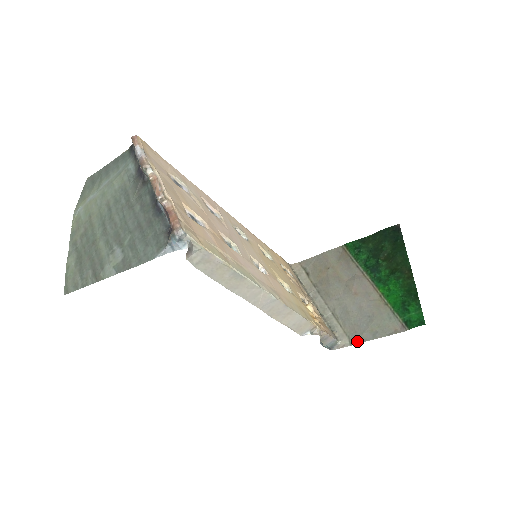
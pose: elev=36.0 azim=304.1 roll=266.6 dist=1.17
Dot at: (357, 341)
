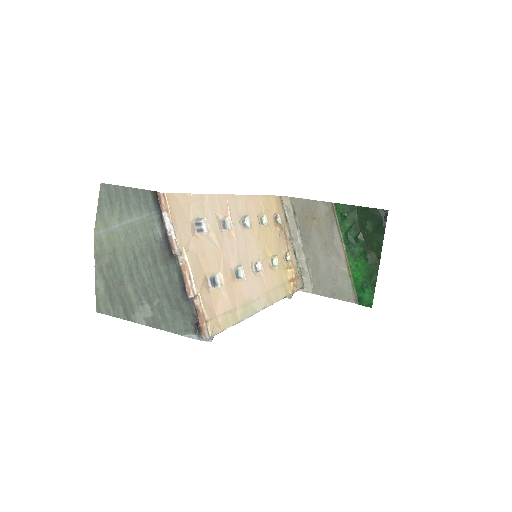
Dot at: (318, 293)
